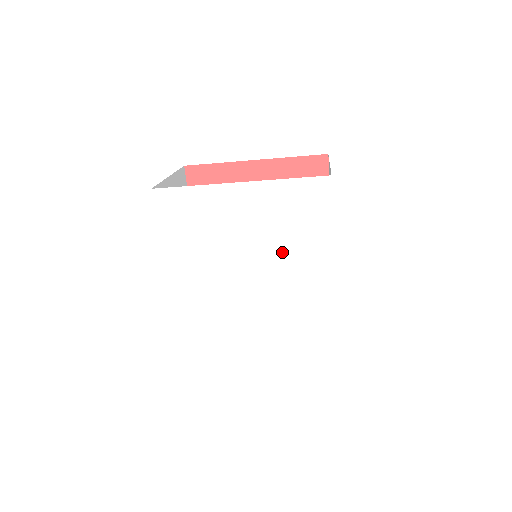
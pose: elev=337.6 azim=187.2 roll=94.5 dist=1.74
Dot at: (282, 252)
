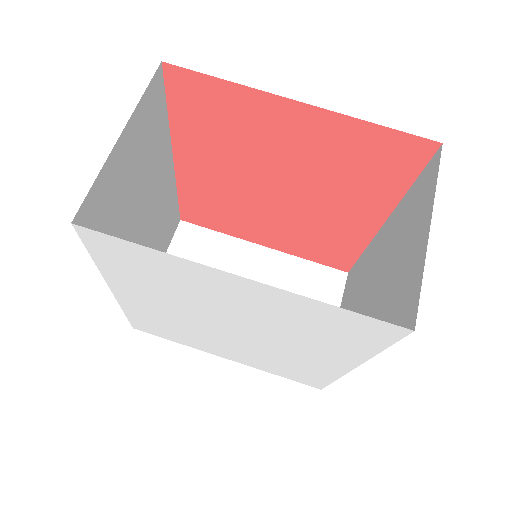
Dot at: (288, 336)
